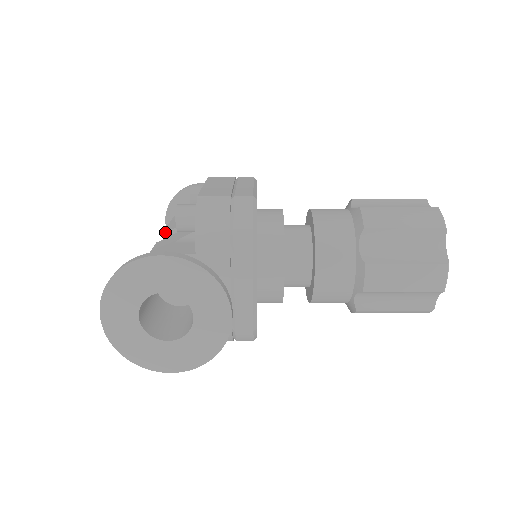
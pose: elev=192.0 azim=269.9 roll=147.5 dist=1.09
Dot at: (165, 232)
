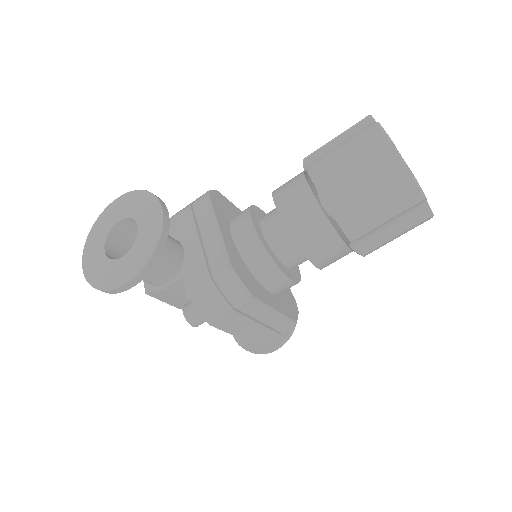
Dot at: occluded
